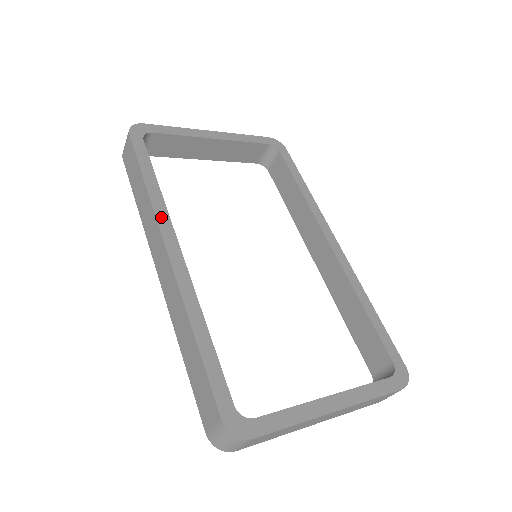
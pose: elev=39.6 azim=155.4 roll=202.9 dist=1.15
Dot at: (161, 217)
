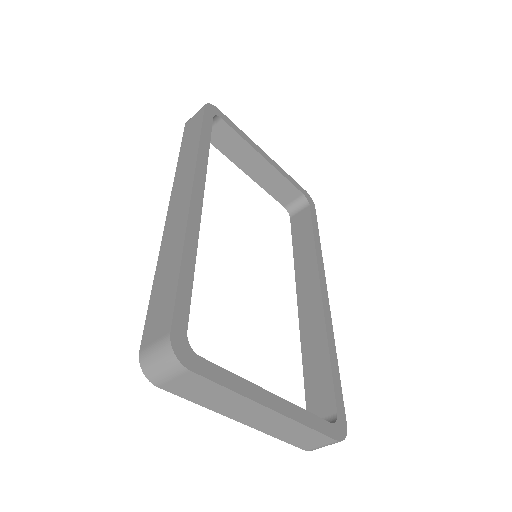
Dot at: (200, 167)
